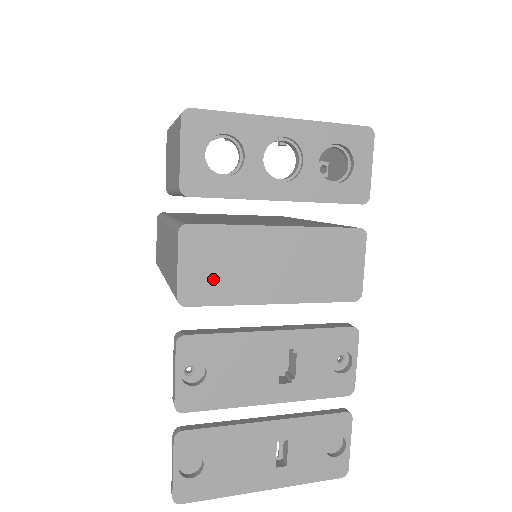
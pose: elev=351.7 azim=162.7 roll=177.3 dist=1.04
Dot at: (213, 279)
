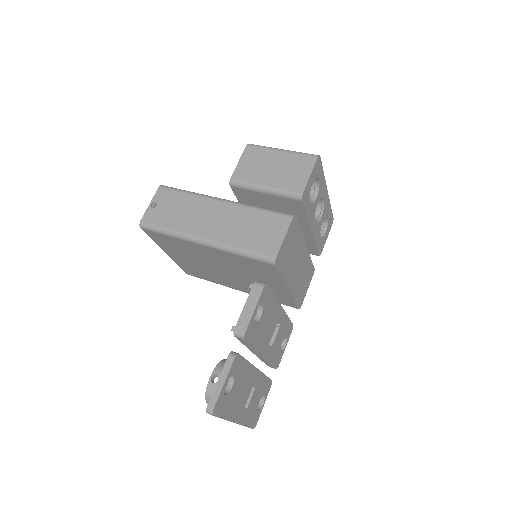
Dot at: (286, 257)
